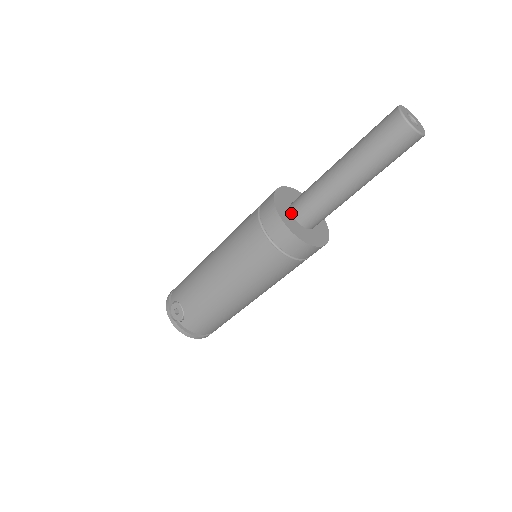
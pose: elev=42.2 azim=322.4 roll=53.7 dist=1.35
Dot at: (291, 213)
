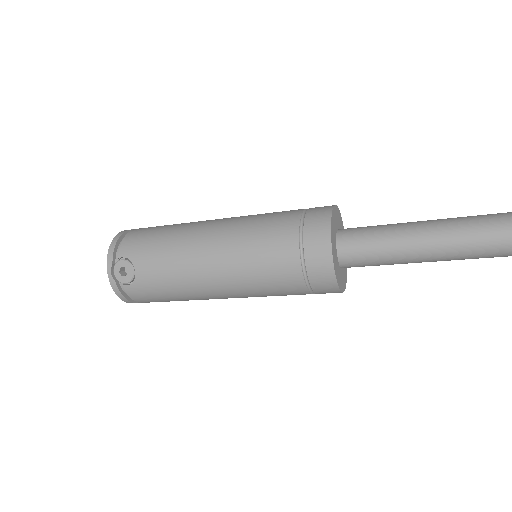
Dot at: (336, 246)
